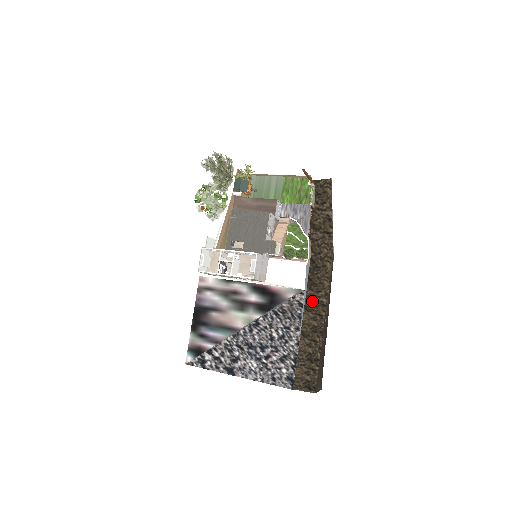
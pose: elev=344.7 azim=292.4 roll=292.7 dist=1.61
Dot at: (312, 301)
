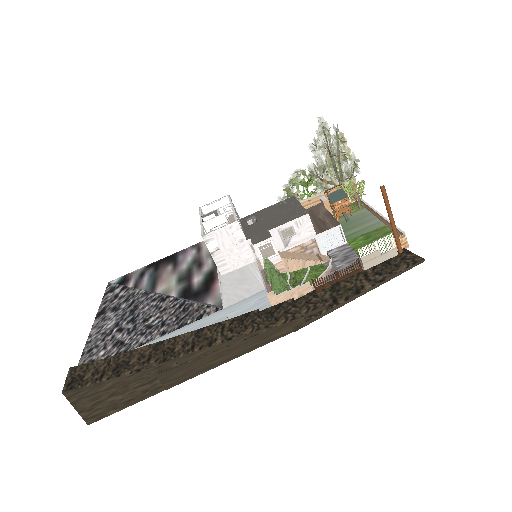
Dot at: (213, 330)
